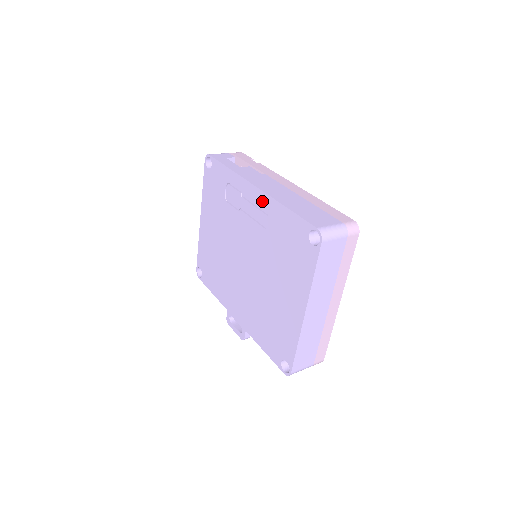
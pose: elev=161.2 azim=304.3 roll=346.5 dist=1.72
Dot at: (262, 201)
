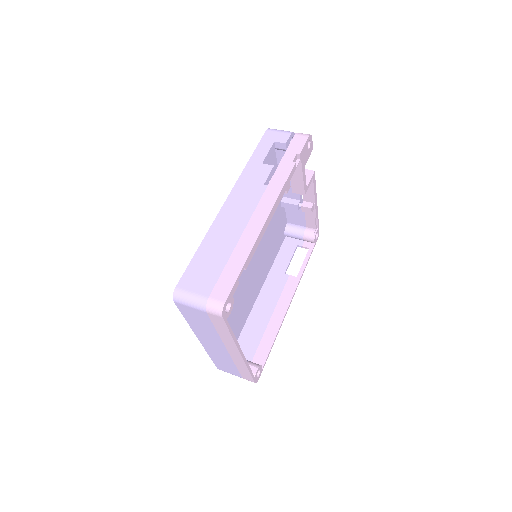
Dot at: occluded
